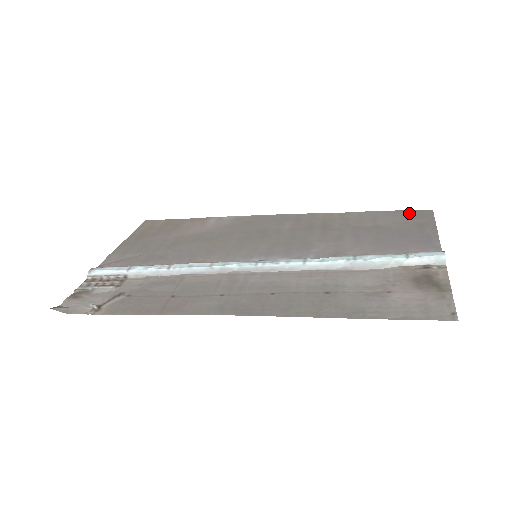
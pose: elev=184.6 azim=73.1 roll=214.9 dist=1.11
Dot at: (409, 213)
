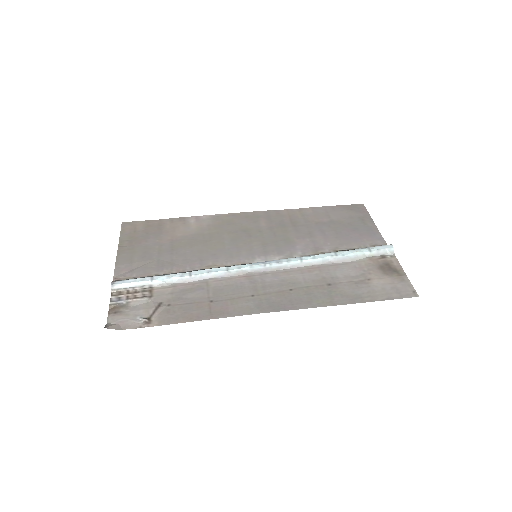
Dot at: (349, 208)
